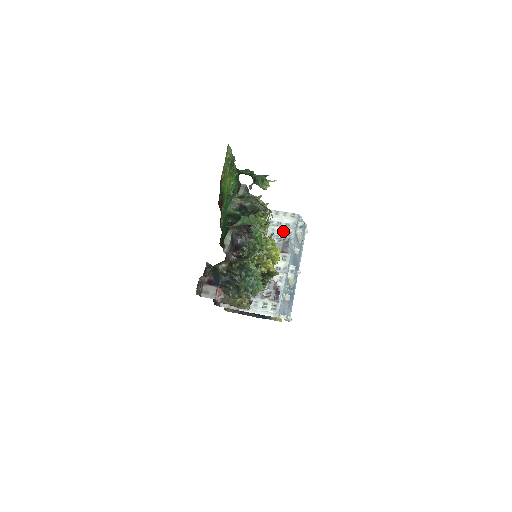
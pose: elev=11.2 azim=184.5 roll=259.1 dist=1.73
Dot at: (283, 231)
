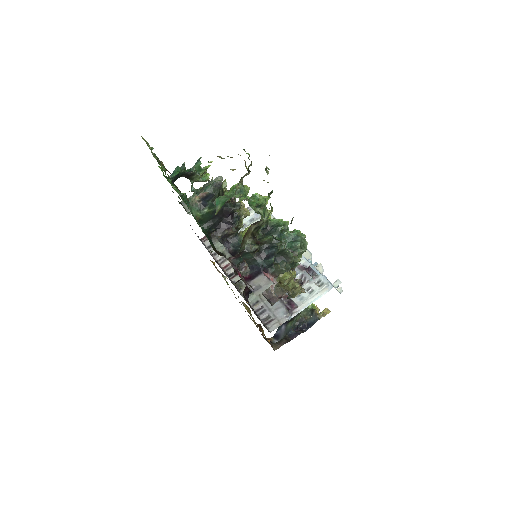
Dot at: occluded
